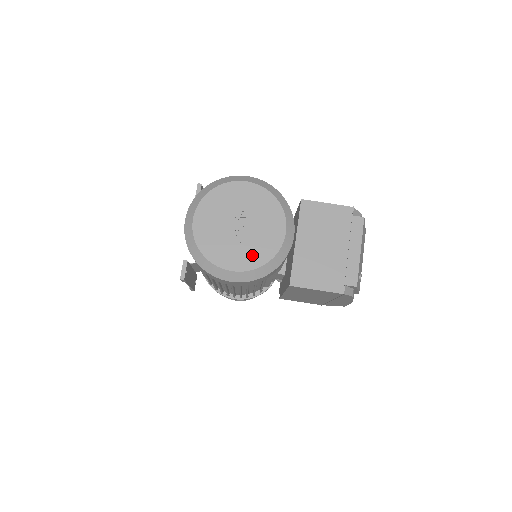
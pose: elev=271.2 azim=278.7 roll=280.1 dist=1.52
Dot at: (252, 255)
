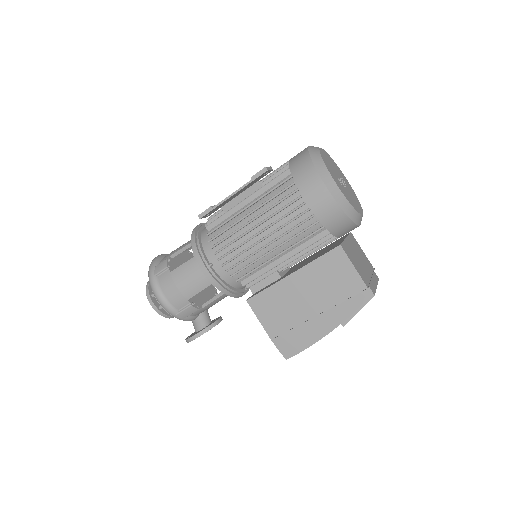
Dot at: (346, 195)
